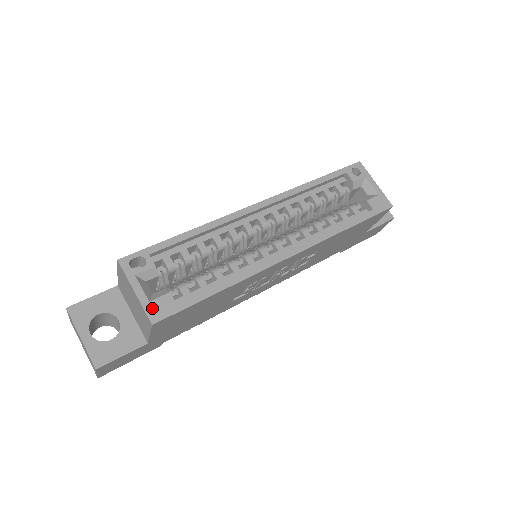
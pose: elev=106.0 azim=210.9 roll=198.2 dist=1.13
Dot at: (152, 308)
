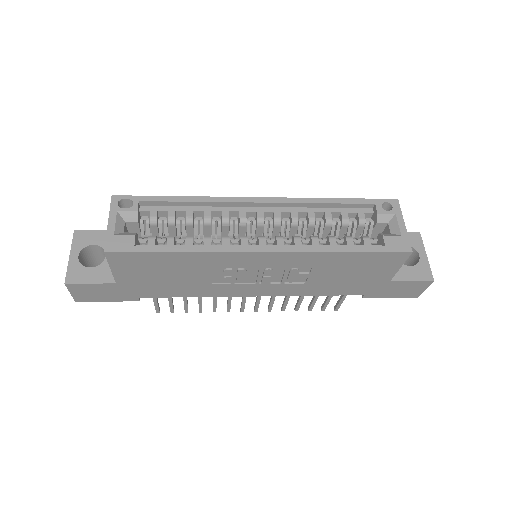
Dot at: (113, 240)
